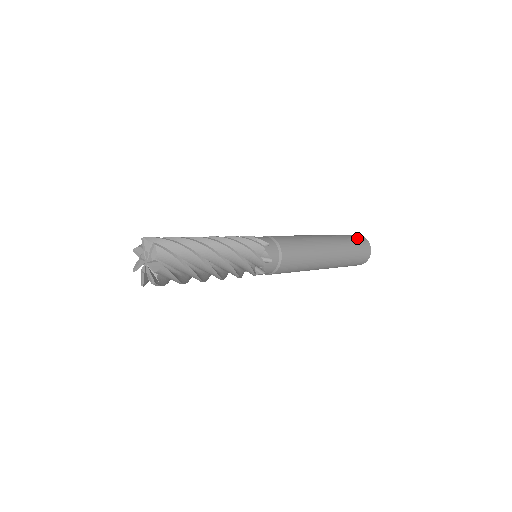
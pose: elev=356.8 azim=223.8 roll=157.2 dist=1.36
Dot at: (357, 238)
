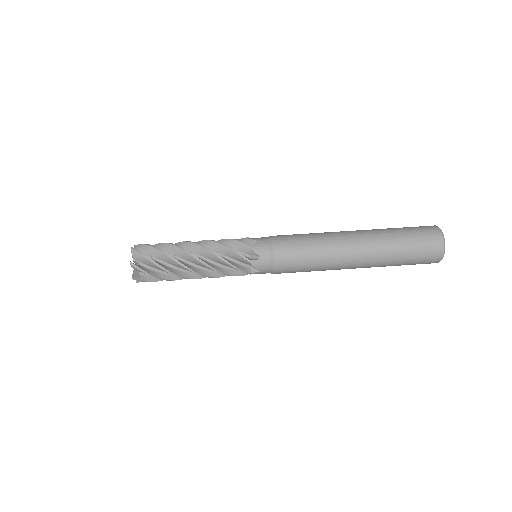
Dot at: (424, 242)
